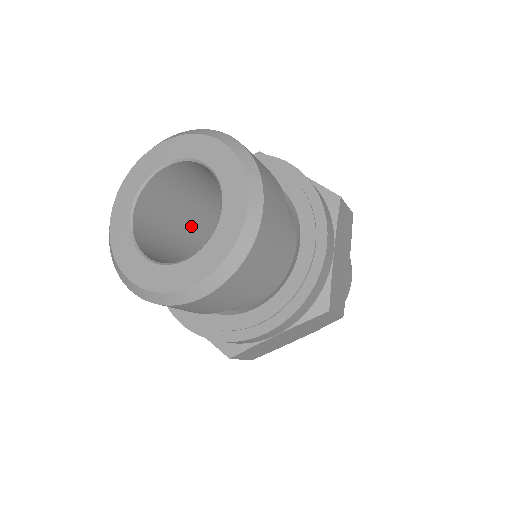
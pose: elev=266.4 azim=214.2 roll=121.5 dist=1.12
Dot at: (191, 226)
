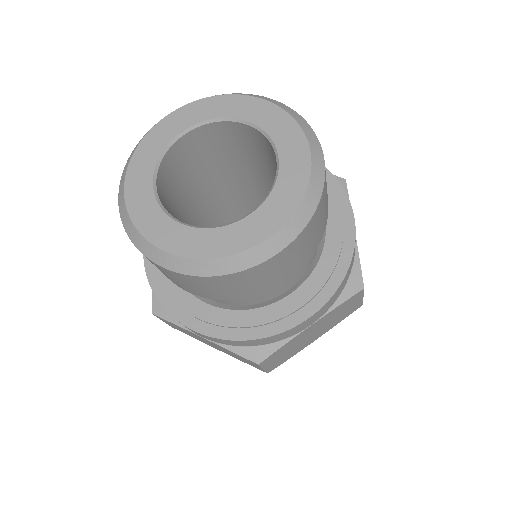
Dot at: (228, 184)
